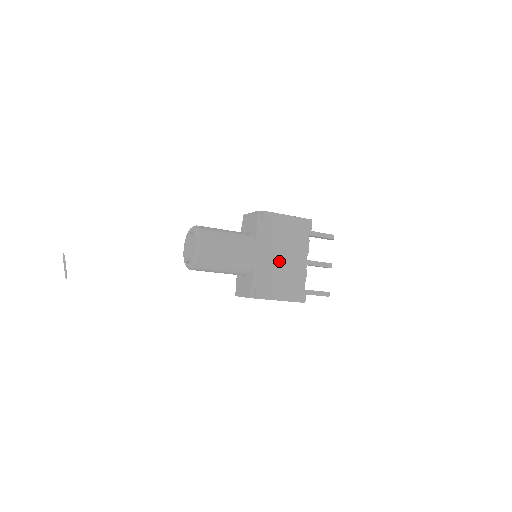
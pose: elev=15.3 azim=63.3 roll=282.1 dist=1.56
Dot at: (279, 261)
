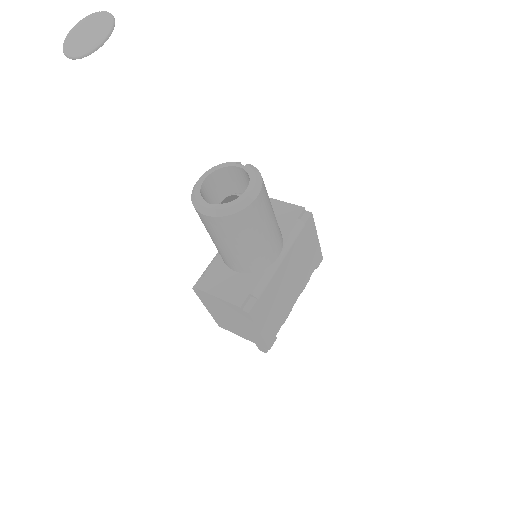
Dot at: (286, 282)
